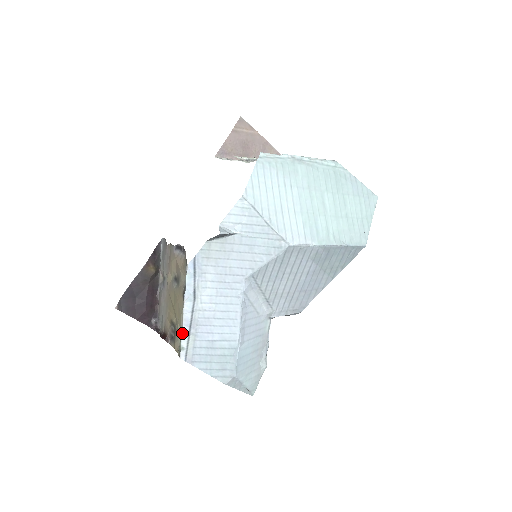
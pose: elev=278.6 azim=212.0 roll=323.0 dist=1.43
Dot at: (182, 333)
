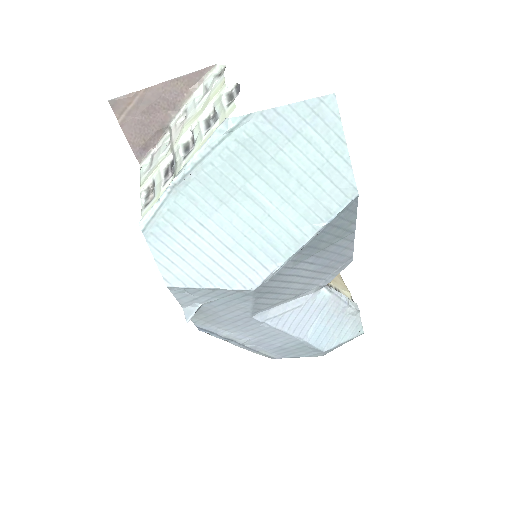
Dot at: occluded
